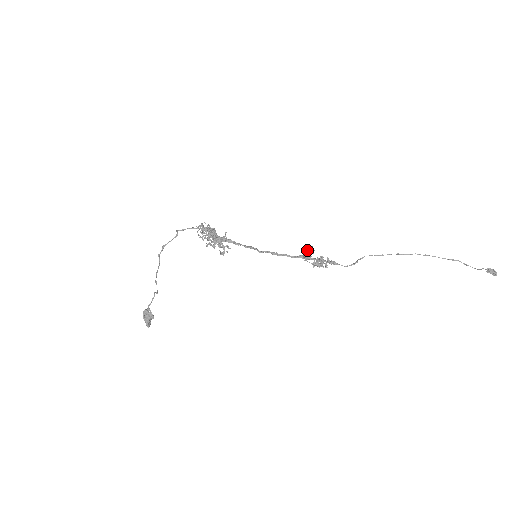
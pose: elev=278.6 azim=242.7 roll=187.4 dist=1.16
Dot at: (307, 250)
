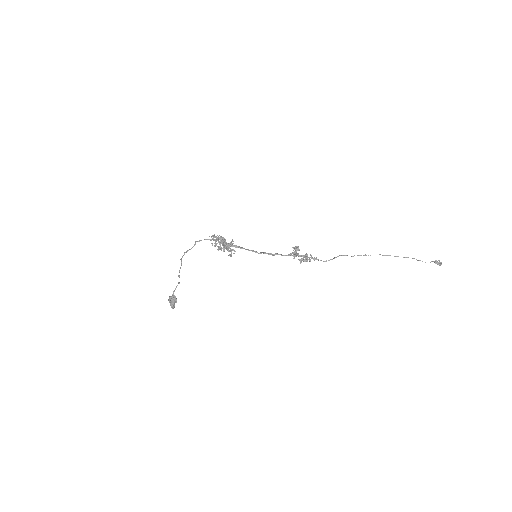
Dot at: (295, 248)
